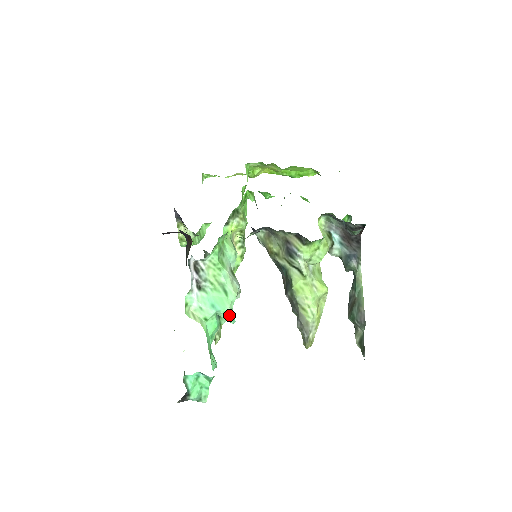
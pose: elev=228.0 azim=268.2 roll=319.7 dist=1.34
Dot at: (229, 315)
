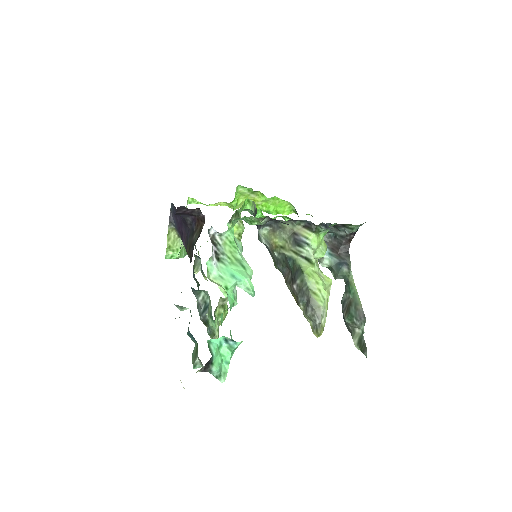
Dot at: (250, 286)
